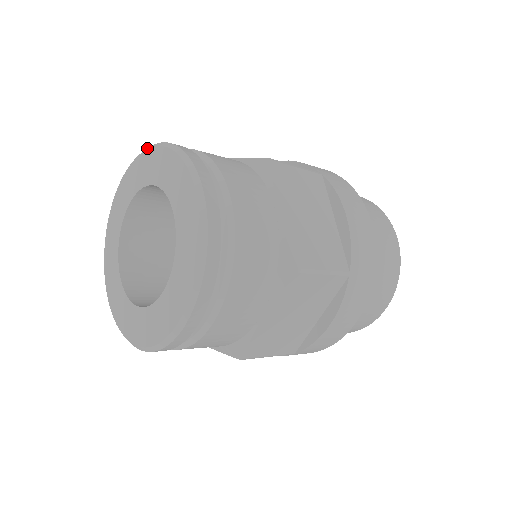
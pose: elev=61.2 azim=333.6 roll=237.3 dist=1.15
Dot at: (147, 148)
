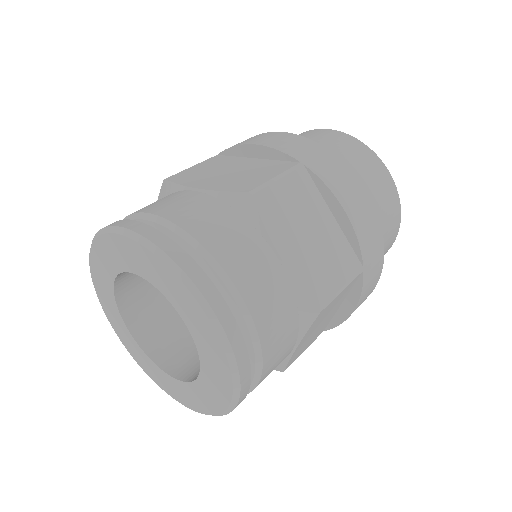
Dot at: (92, 278)
